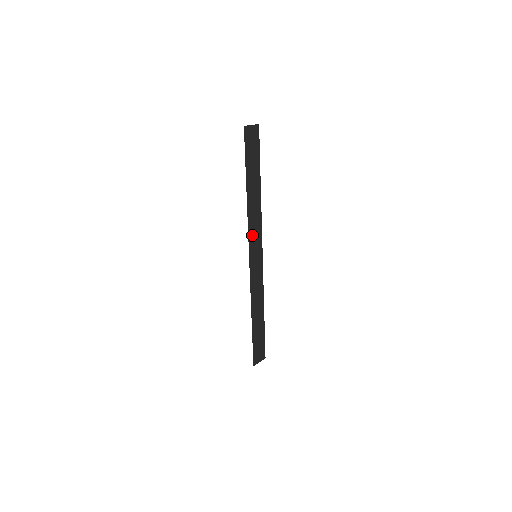
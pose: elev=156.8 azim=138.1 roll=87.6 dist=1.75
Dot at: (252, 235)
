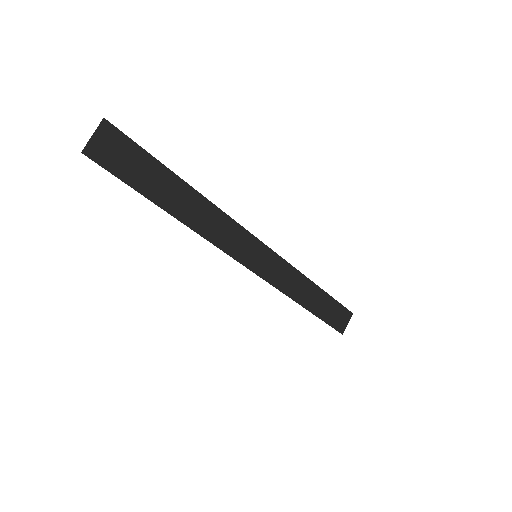
Dot at: (229, 245)
